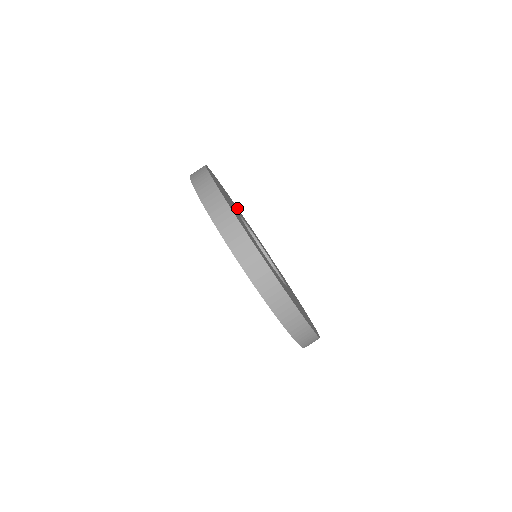
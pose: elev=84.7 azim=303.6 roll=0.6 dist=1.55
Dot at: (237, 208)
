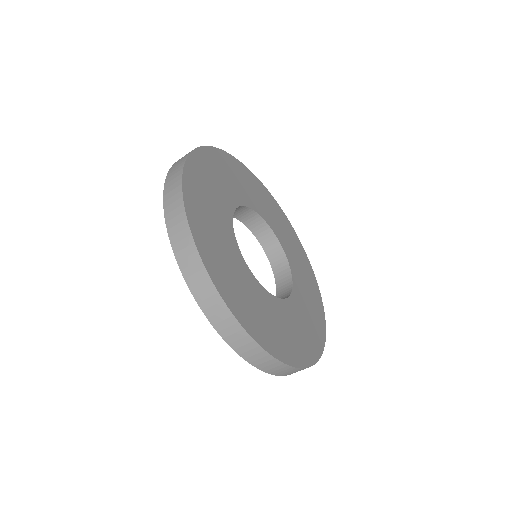
Dot at: (262, 191)
